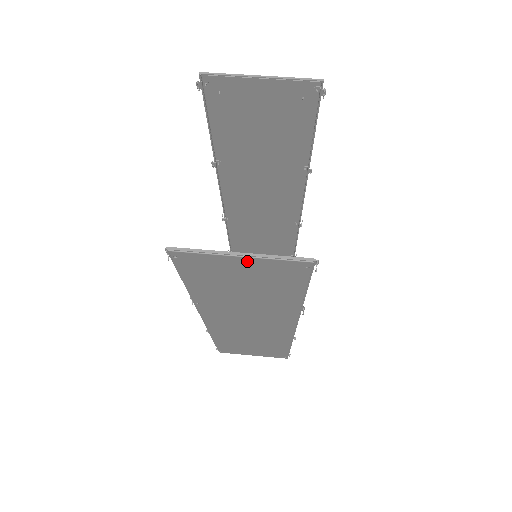
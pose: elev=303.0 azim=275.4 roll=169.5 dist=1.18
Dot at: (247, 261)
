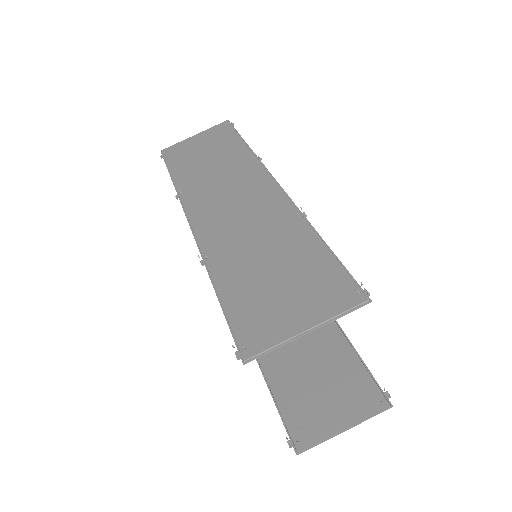
Dot at: (345, 421)
